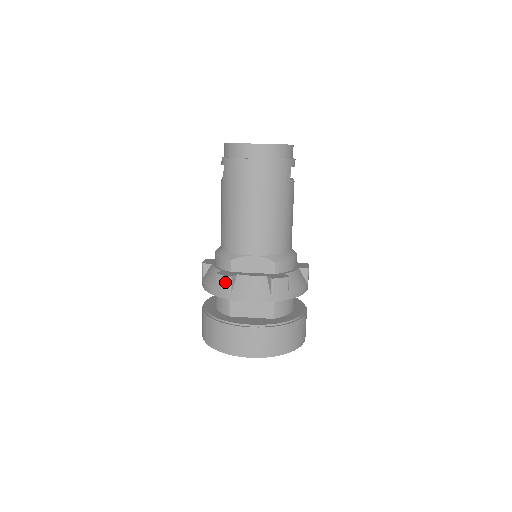
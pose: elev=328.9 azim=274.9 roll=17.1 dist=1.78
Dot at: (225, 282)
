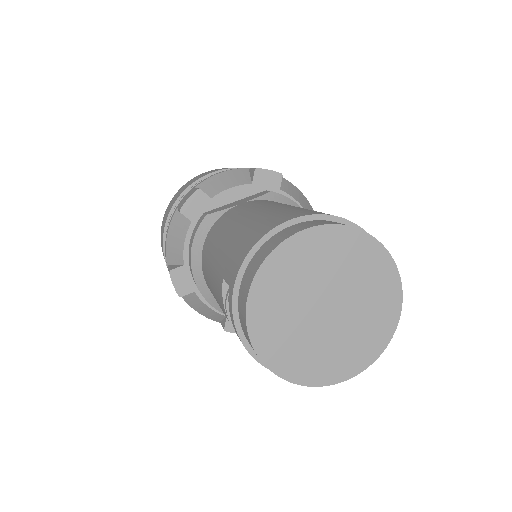
Dot at: occluded
